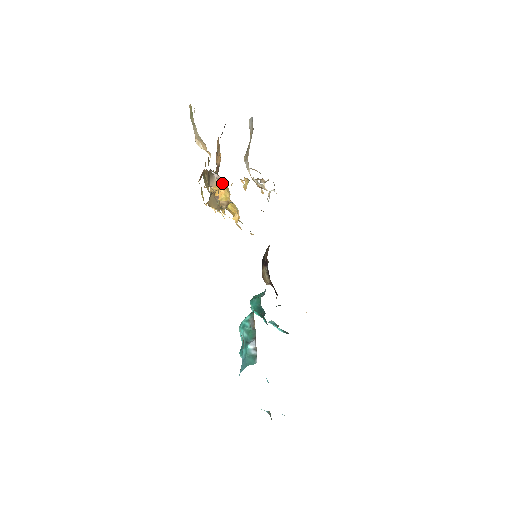
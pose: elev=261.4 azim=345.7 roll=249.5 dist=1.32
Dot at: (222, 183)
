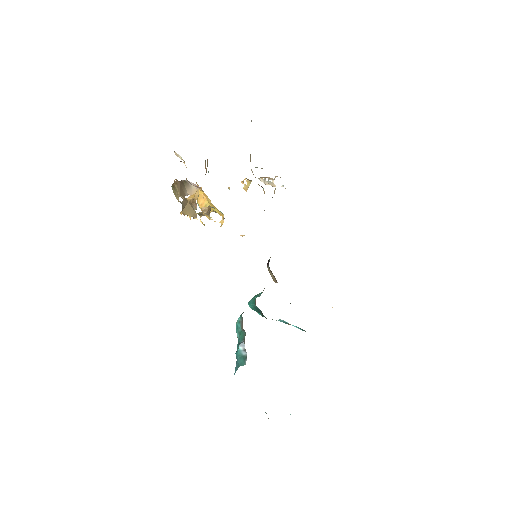
Dot at: (201, 190)
